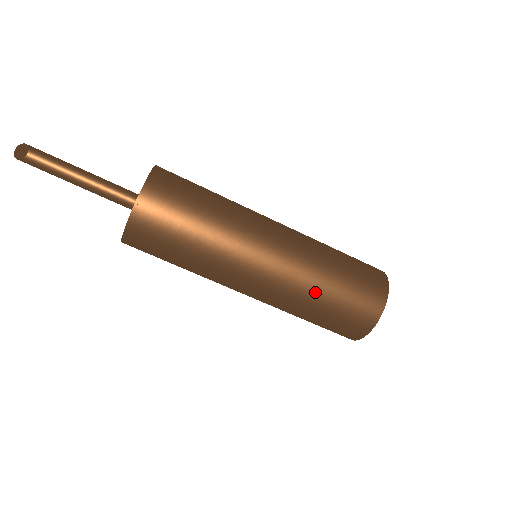
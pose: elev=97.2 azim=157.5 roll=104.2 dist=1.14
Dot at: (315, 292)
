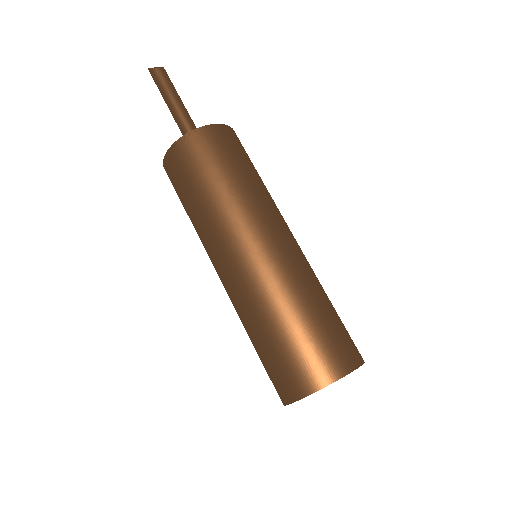
Dot at: (289, 303)
